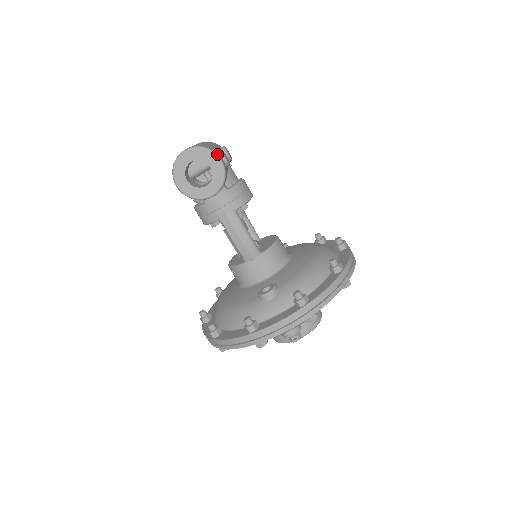
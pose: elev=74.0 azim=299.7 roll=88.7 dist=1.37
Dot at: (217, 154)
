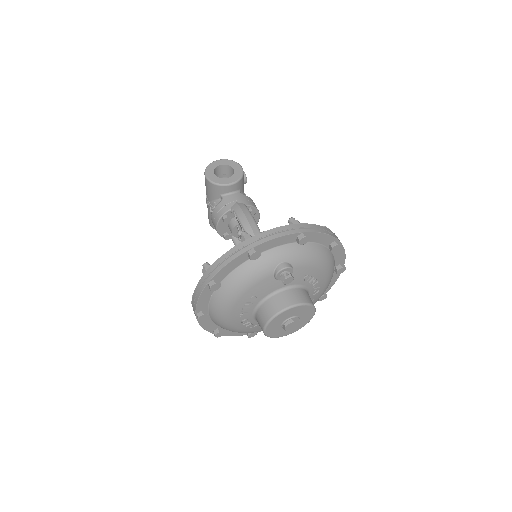
Dot at: occluded
